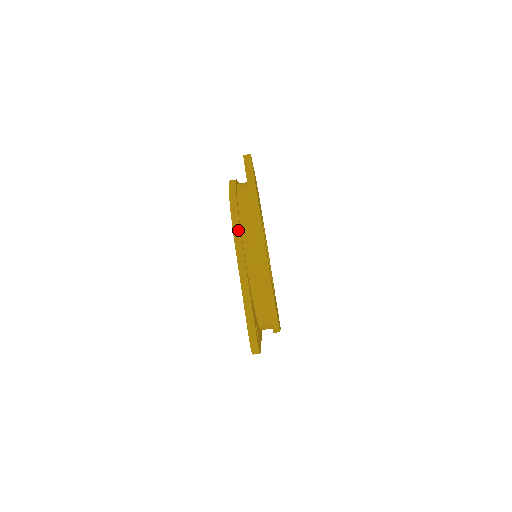
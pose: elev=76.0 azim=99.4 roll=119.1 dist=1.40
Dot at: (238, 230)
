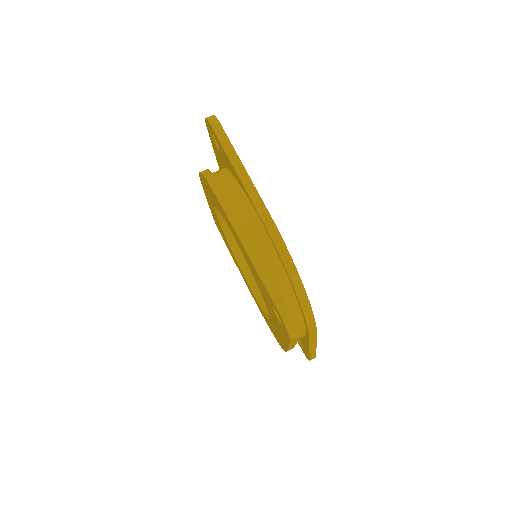
Dot at: (222, 193)
